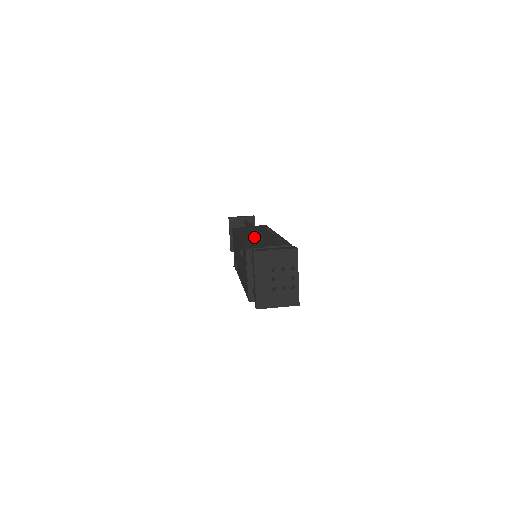
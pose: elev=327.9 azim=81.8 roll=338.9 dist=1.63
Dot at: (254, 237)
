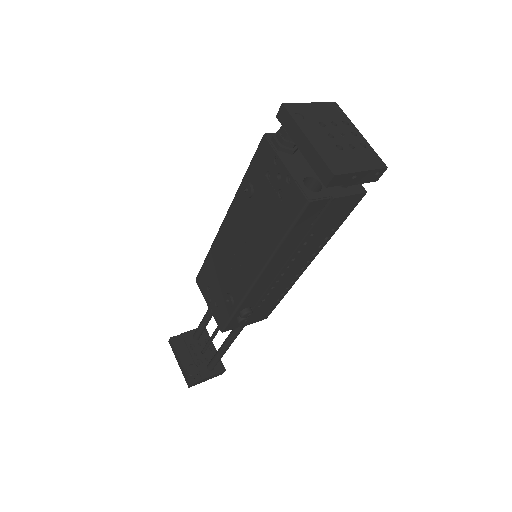
Dot at: occluded
